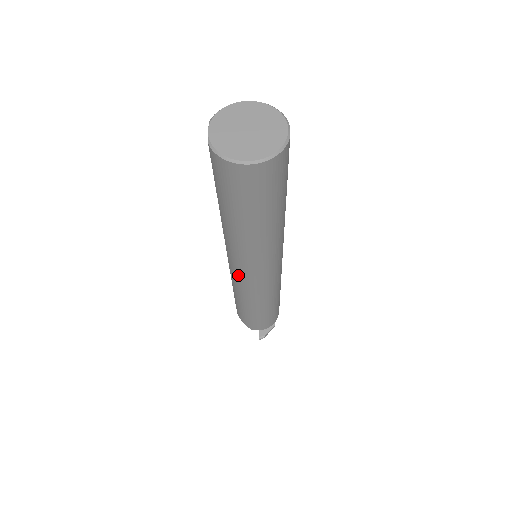
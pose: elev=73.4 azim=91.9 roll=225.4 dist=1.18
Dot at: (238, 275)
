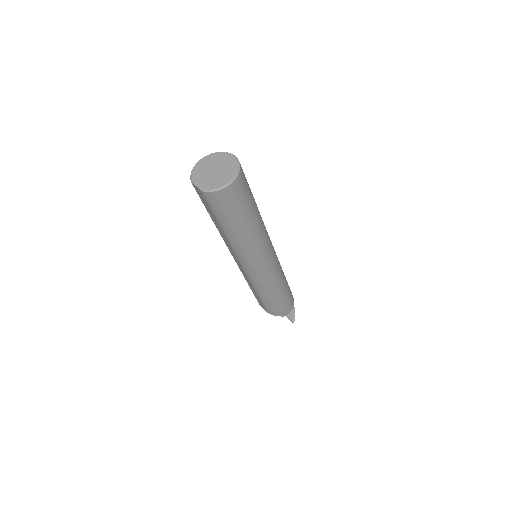
Dot at: (256, 273)
